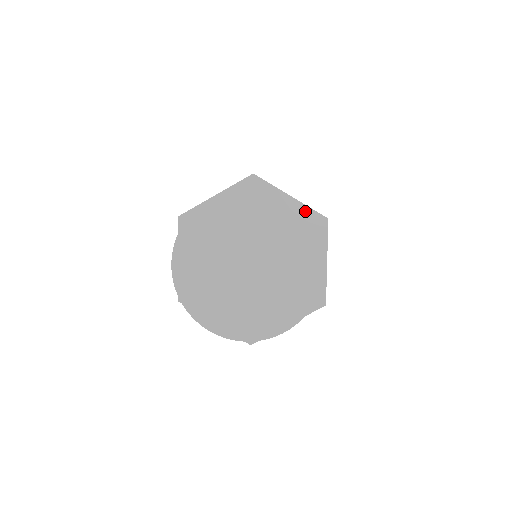
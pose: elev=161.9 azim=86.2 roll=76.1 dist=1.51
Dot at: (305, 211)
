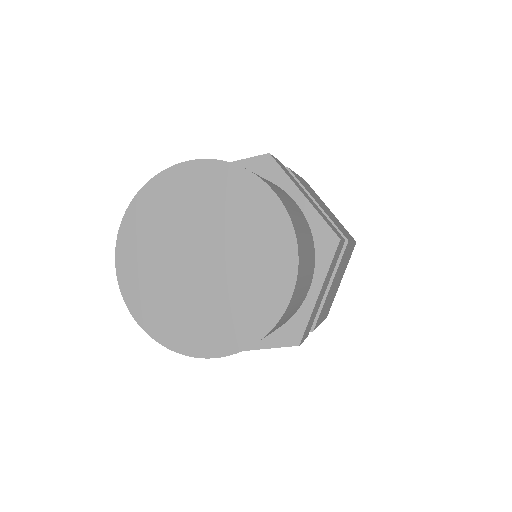
Dot at: (315, 220)
